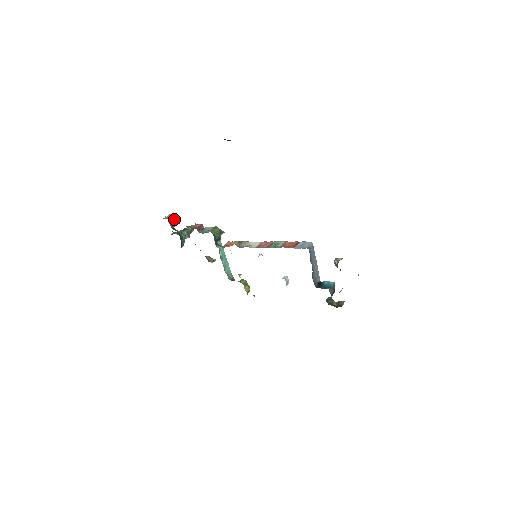
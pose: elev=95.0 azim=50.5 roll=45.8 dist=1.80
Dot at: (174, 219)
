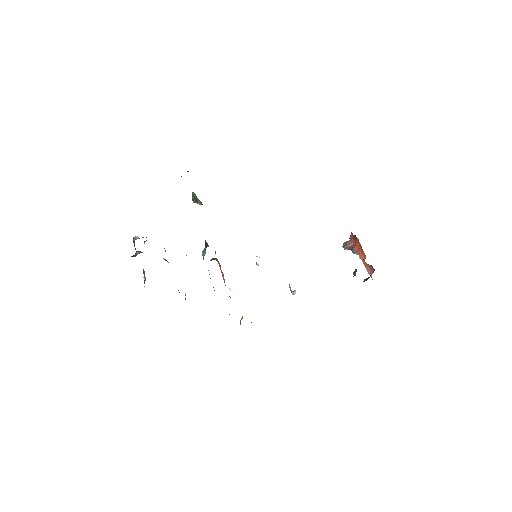
Dot at: occluded
